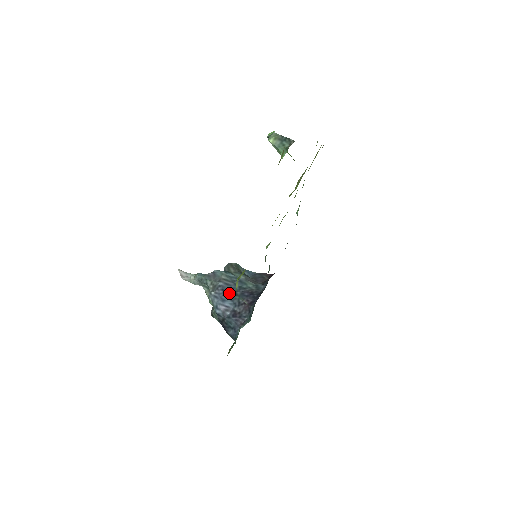
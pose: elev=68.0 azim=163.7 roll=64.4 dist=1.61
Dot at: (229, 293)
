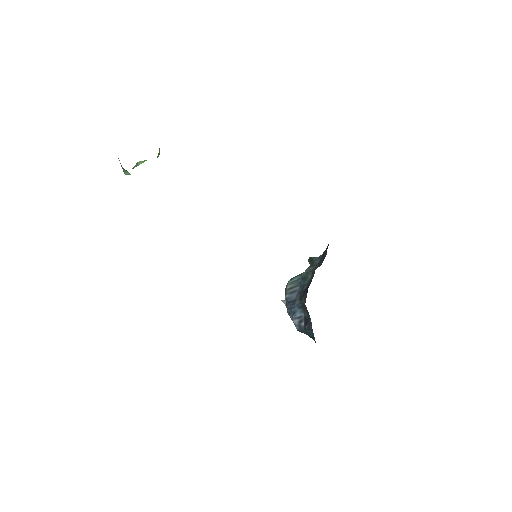
Dot at: (296, 301)
